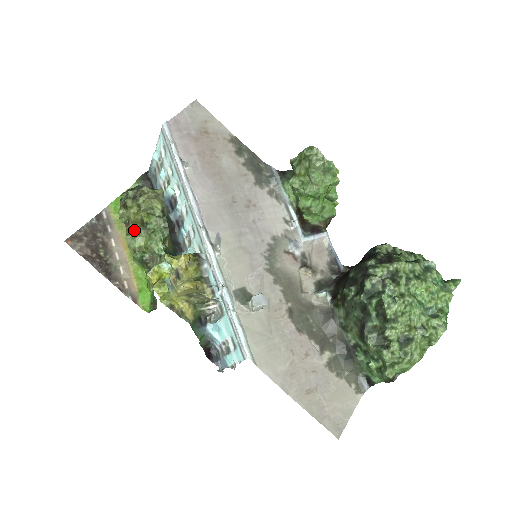
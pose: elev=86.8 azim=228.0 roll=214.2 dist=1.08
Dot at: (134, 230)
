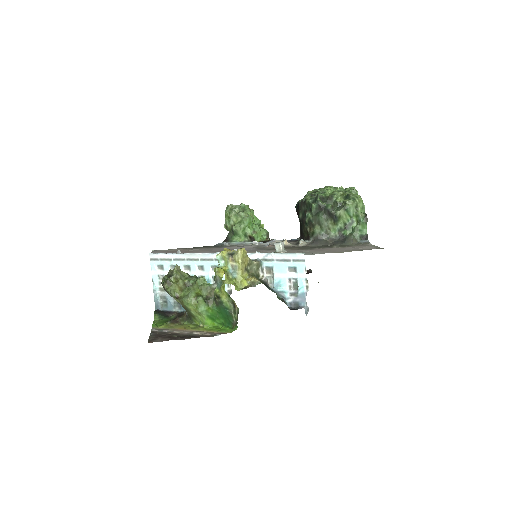
Dot at: (185, 291)
